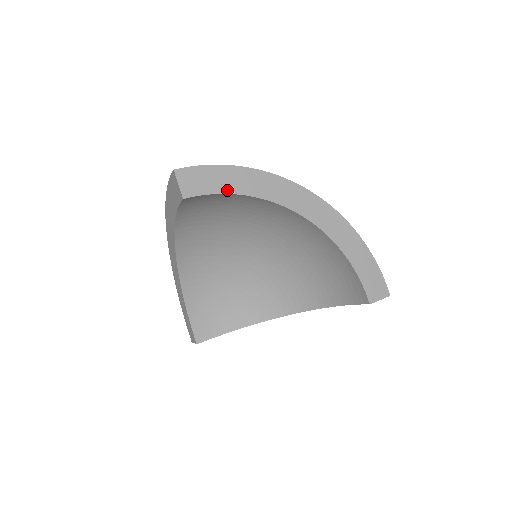
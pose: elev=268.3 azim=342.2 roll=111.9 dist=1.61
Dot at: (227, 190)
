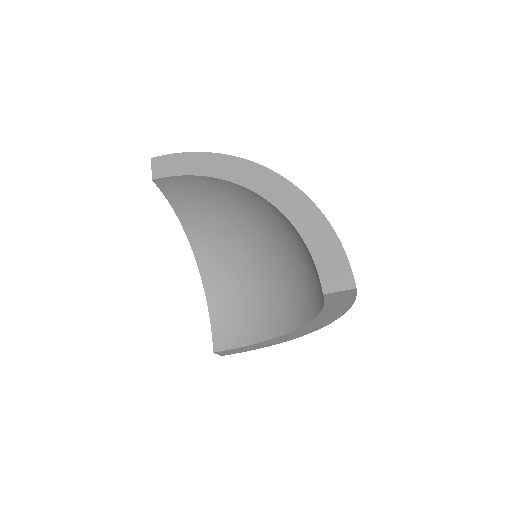
Dot at: (190, 172)
